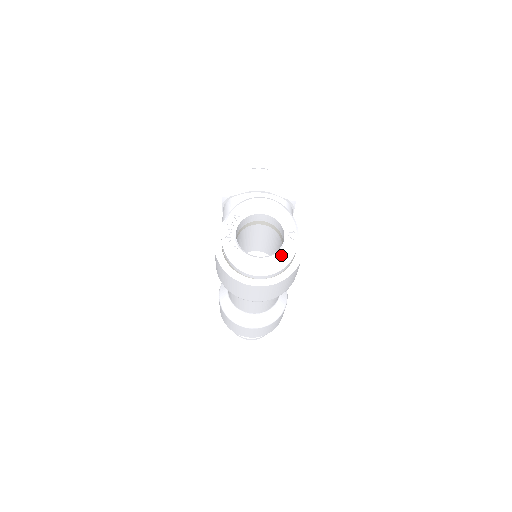
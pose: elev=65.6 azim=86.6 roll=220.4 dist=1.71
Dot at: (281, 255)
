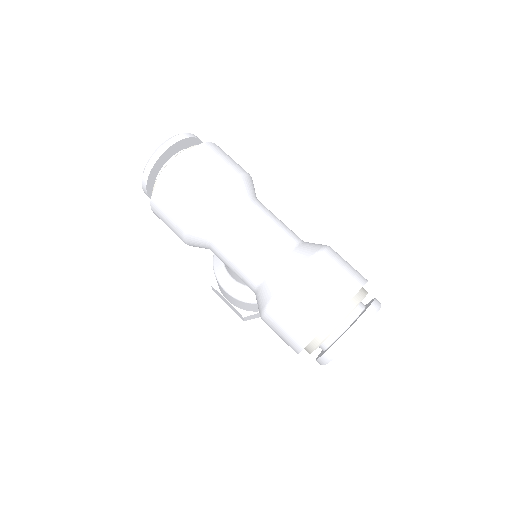
Dot at: occluded
